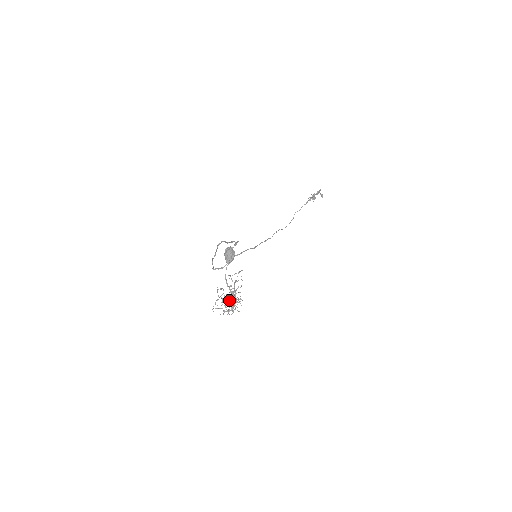
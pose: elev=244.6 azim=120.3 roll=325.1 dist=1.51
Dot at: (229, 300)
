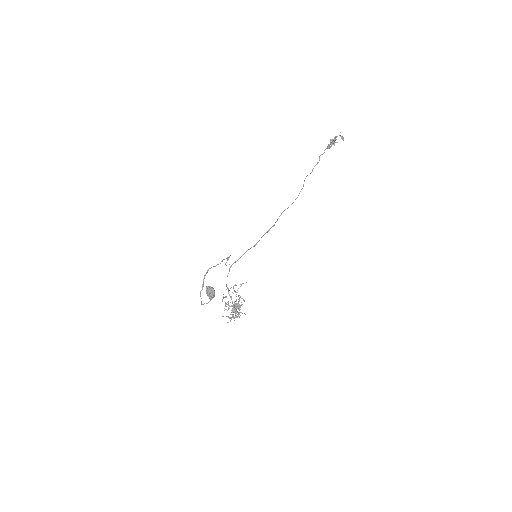
Dot at: occluded
